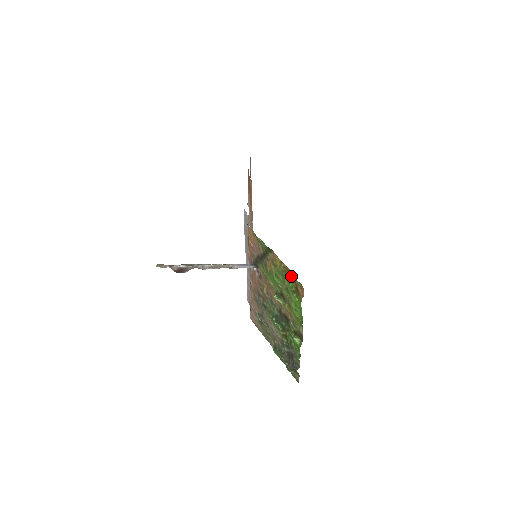
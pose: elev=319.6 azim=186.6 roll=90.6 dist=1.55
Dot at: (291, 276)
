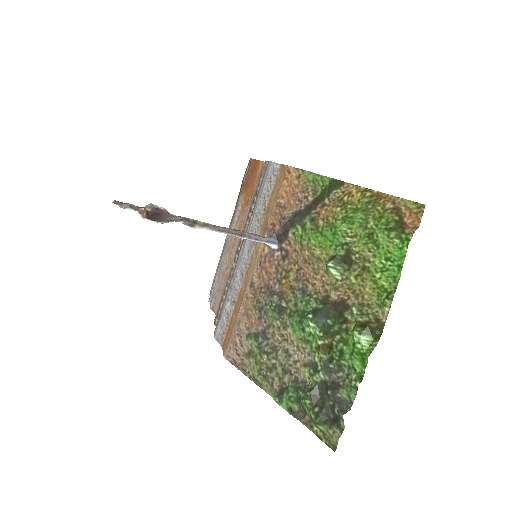
Dot at: (388, 204)
